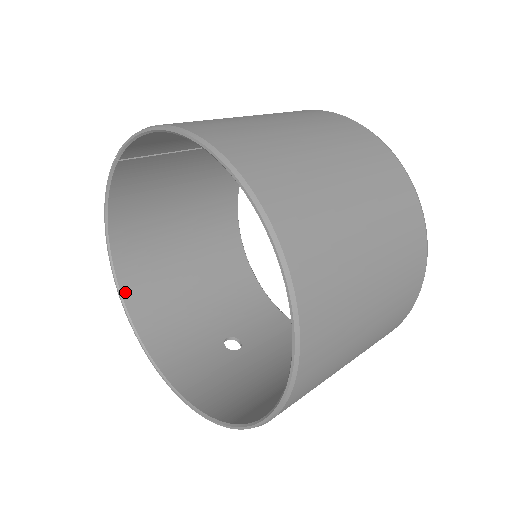
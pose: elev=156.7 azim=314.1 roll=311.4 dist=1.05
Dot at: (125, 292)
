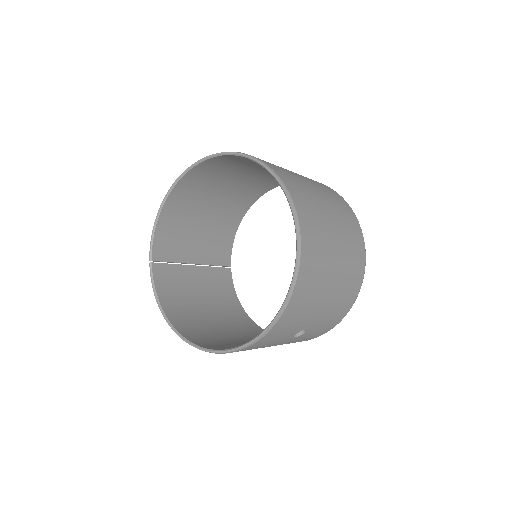
Dot at: (199, 345)
